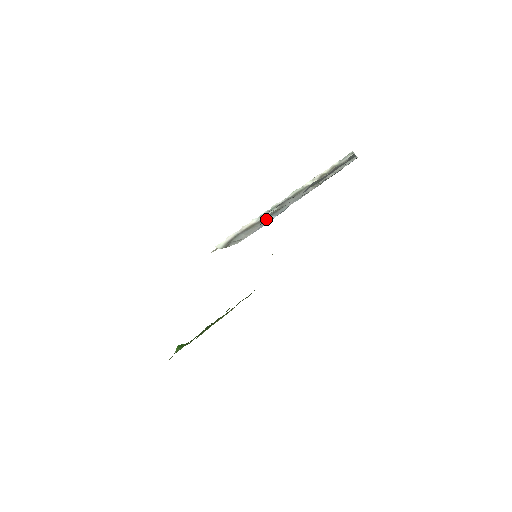
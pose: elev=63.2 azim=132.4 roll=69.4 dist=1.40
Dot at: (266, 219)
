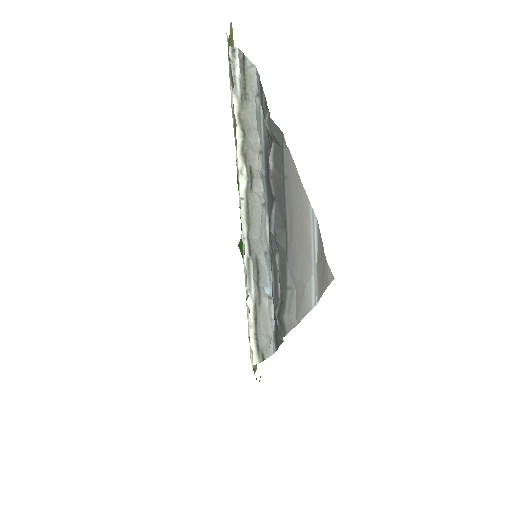
Dot at: (261, 295)
